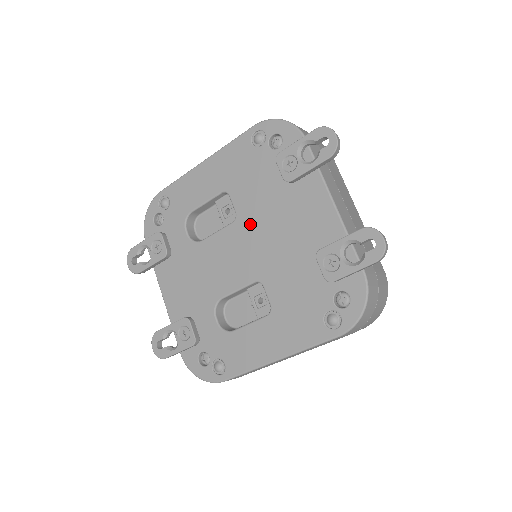
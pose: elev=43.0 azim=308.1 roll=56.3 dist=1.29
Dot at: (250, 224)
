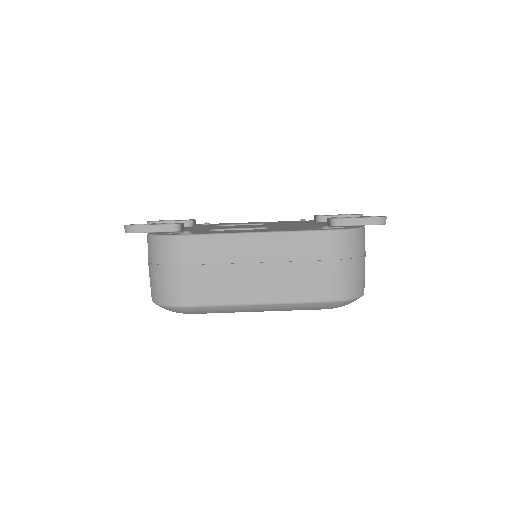
Dot at: (275, 224)
